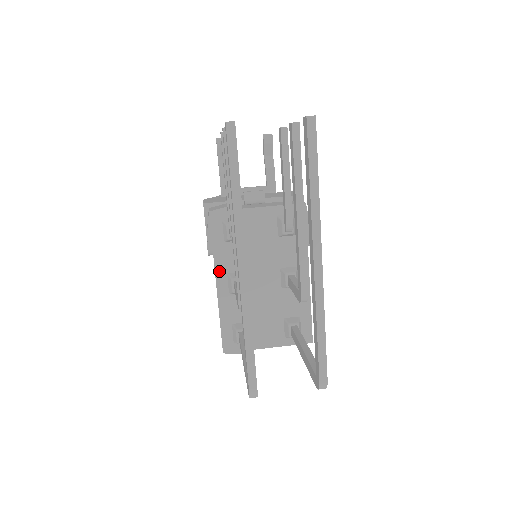
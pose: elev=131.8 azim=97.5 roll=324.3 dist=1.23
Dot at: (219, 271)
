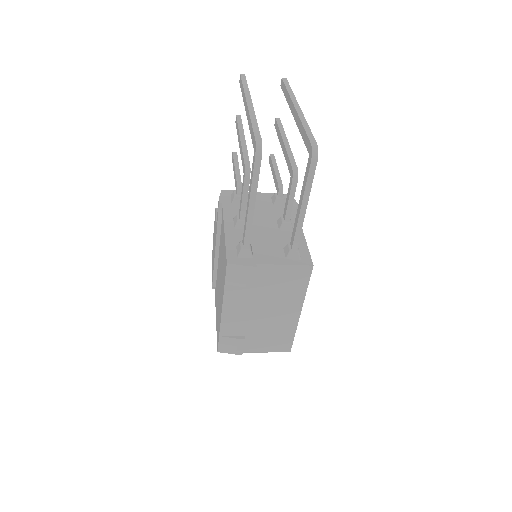
Dot at: (227, 216)
